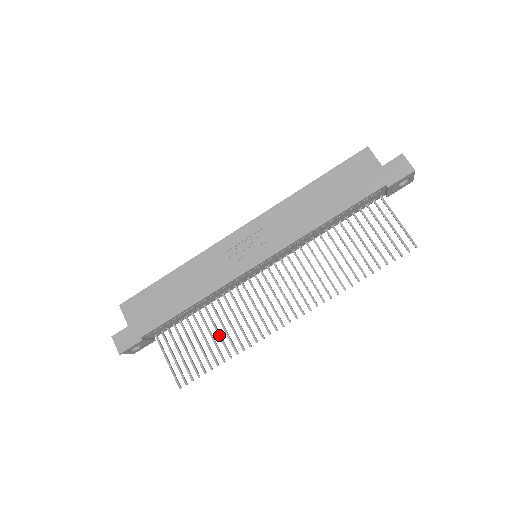
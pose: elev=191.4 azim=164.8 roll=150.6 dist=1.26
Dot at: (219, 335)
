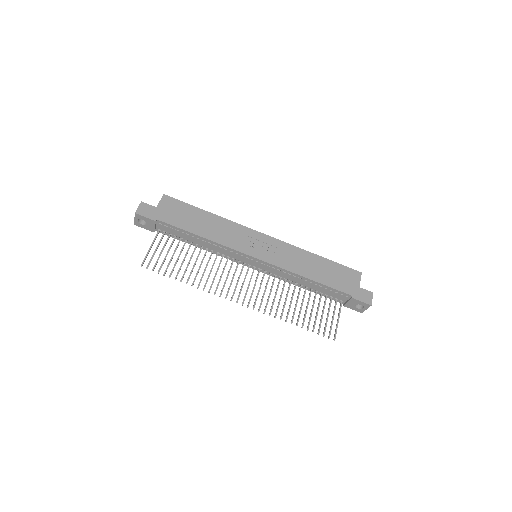
Dot at: (193, 267)
